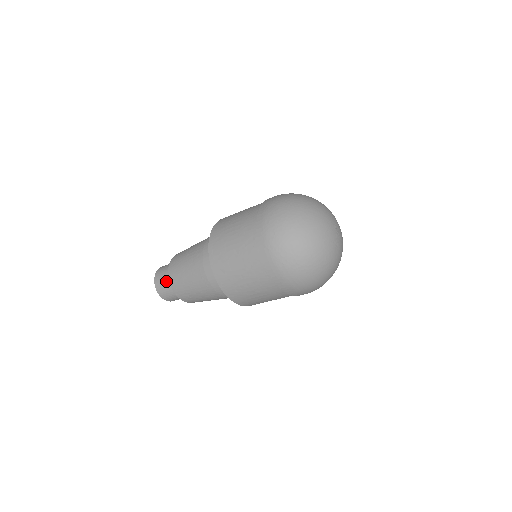
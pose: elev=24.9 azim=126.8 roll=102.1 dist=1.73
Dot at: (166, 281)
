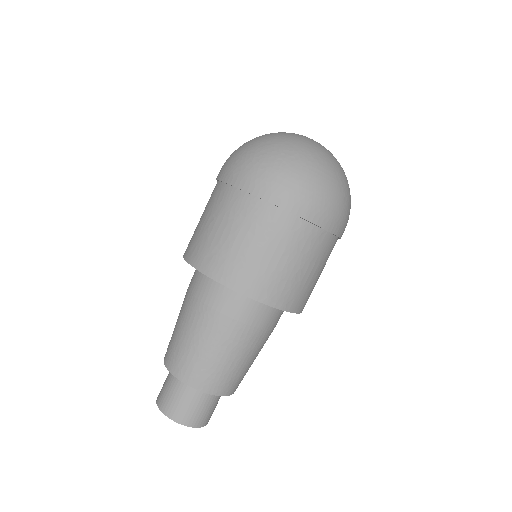
Dot at: (169, 385)
